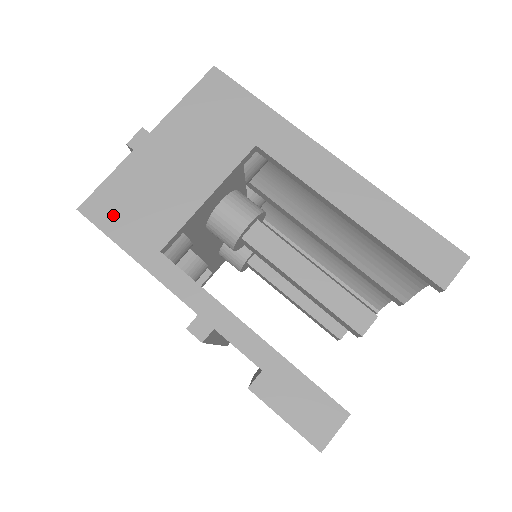
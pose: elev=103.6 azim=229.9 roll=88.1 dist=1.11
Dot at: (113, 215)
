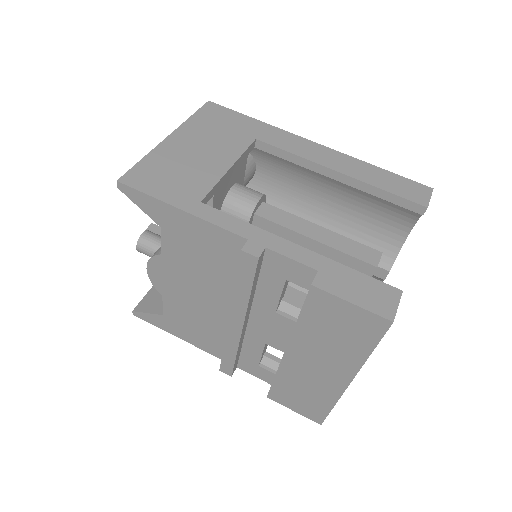
Dot at: (152, 182)
